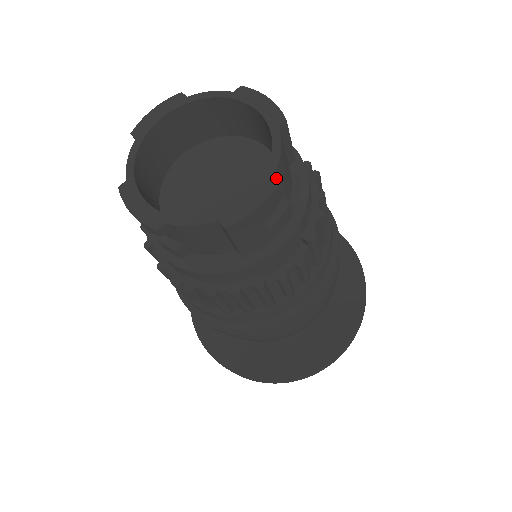
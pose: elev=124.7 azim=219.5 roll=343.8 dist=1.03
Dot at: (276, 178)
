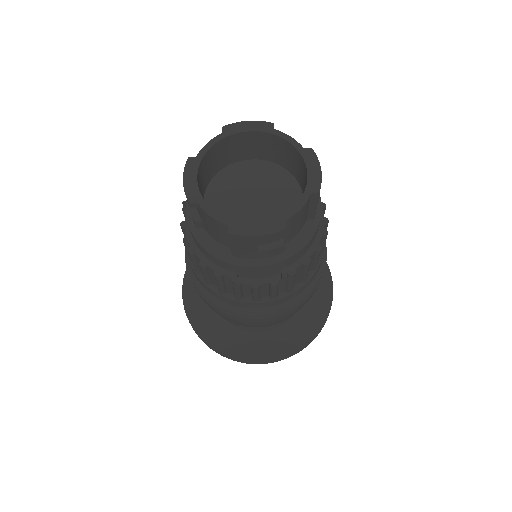
Dot at: (309, 151)
